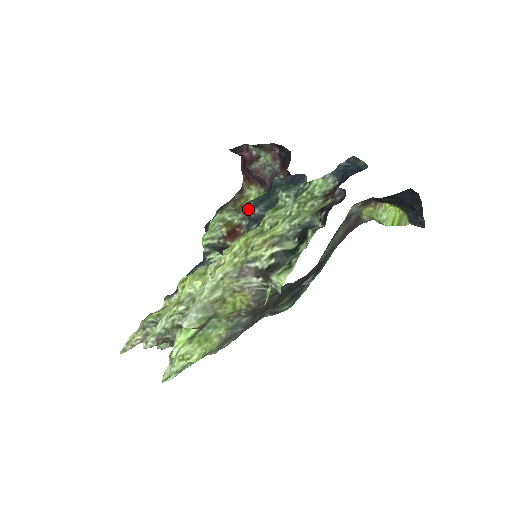
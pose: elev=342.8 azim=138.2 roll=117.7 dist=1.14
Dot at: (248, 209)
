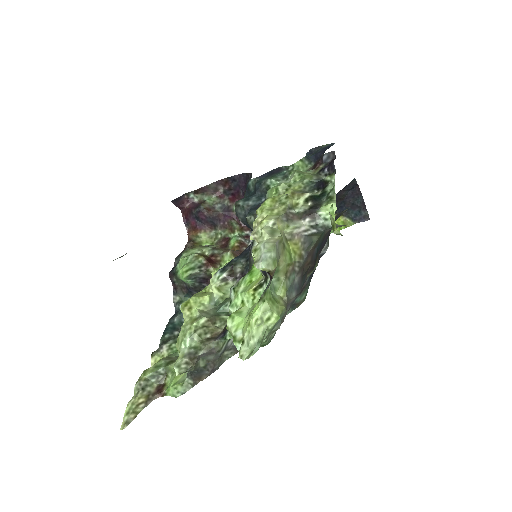
Dot at: (241, 205)
